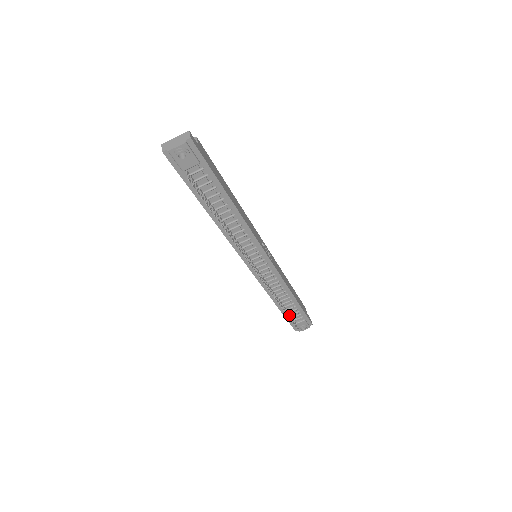
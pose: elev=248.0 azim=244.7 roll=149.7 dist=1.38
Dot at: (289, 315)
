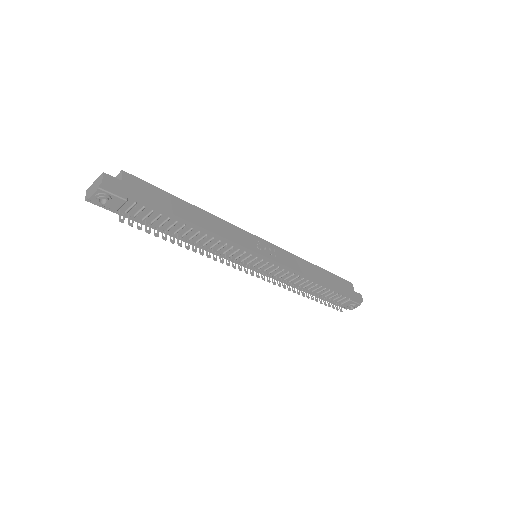
Dot at: occluded
